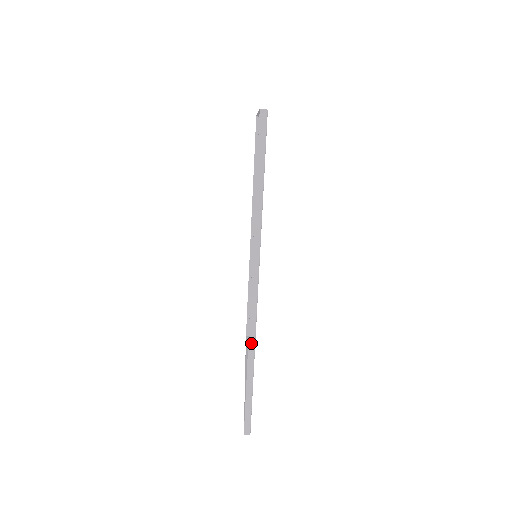
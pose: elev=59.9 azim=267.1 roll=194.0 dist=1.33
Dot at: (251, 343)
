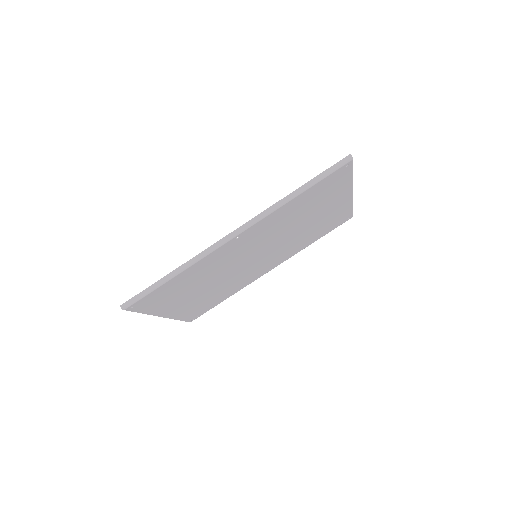
Dot at: (195, 259)
